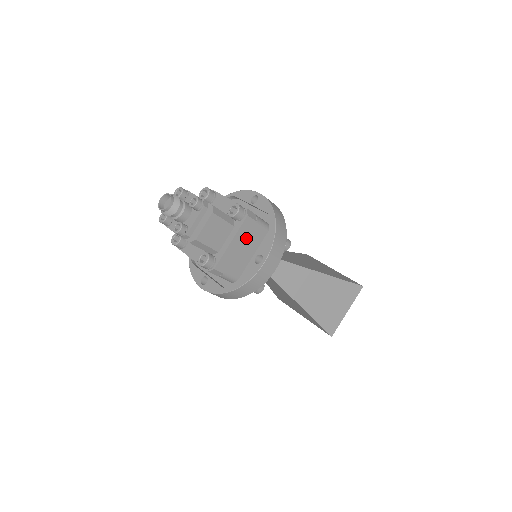
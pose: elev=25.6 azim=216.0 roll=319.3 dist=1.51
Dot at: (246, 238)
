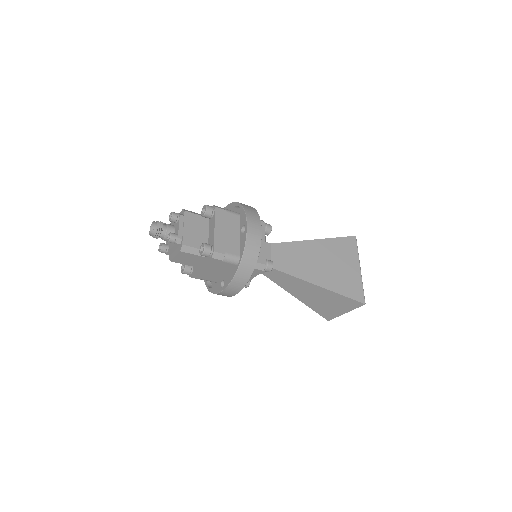
Dot at: (215, 267)
